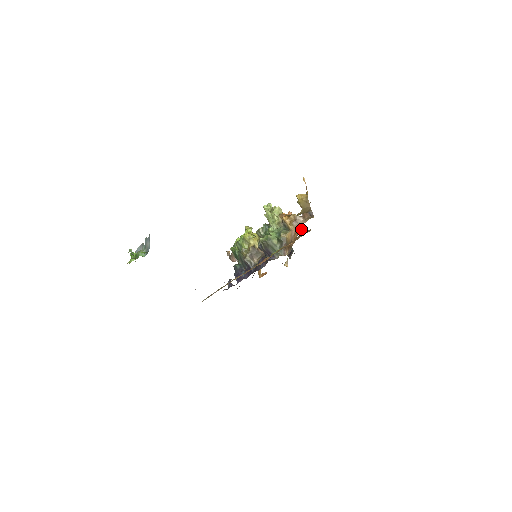
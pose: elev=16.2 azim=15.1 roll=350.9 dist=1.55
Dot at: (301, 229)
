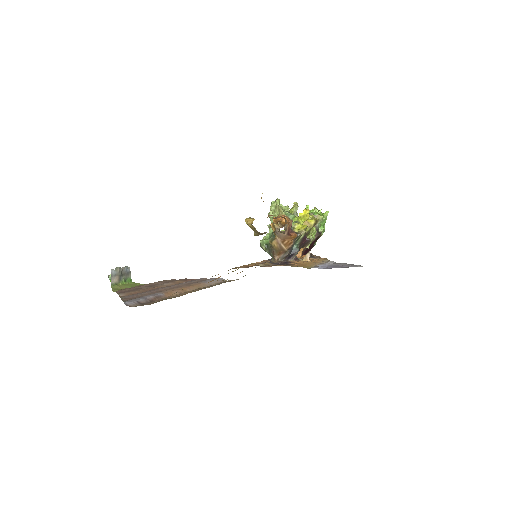
Dot at: (289, 236)
